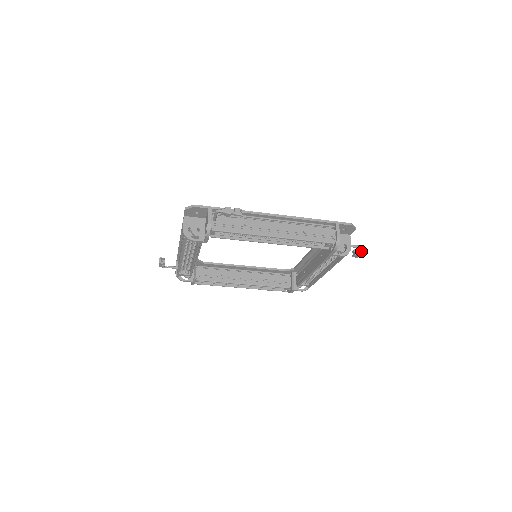
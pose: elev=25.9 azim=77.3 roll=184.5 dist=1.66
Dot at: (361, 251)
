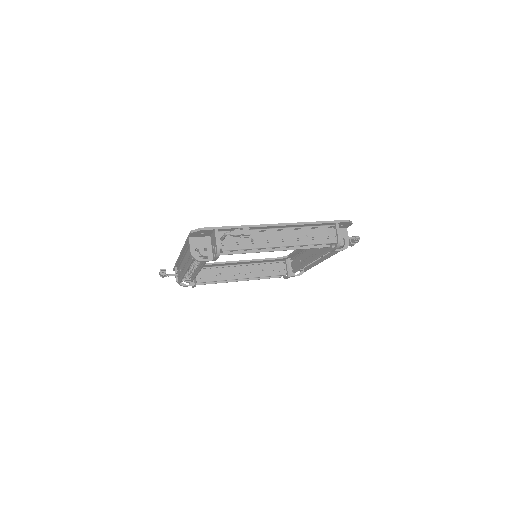
Dot at: (357, 240)
